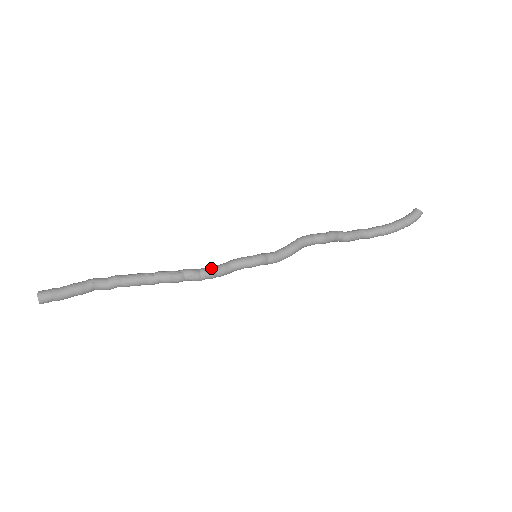
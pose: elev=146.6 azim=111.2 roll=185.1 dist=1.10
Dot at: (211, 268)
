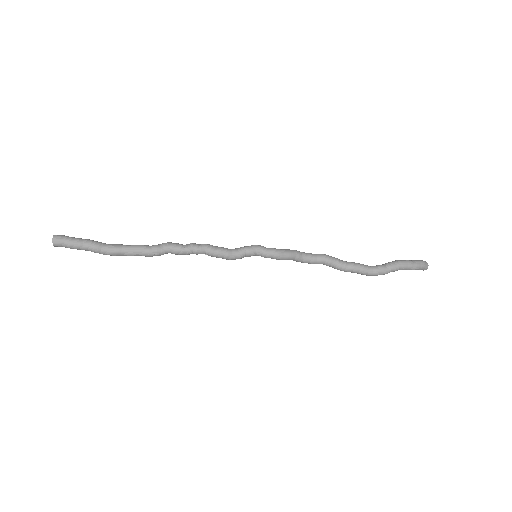
Dot at: occluded
